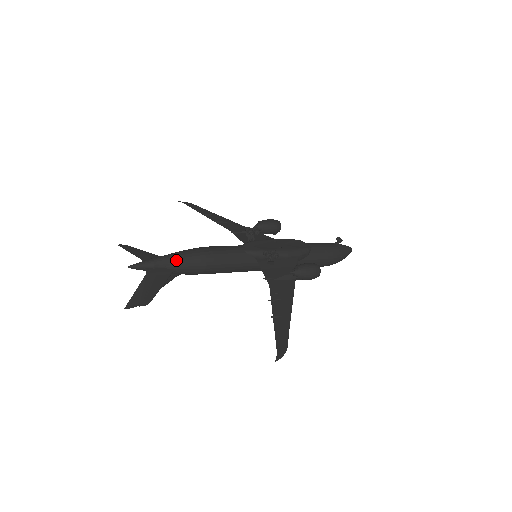
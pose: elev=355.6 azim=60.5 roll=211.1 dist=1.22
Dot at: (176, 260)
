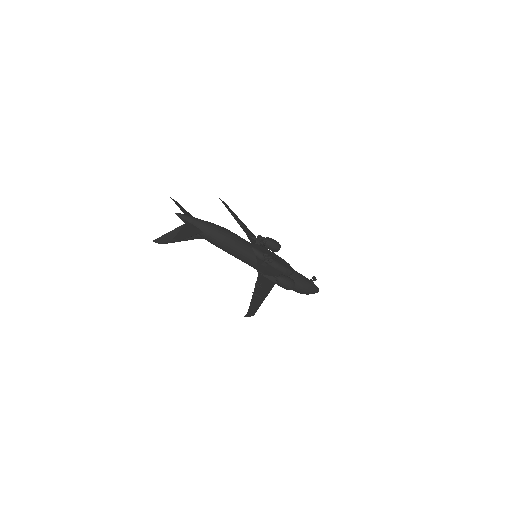
Dot at: (207, 226)
